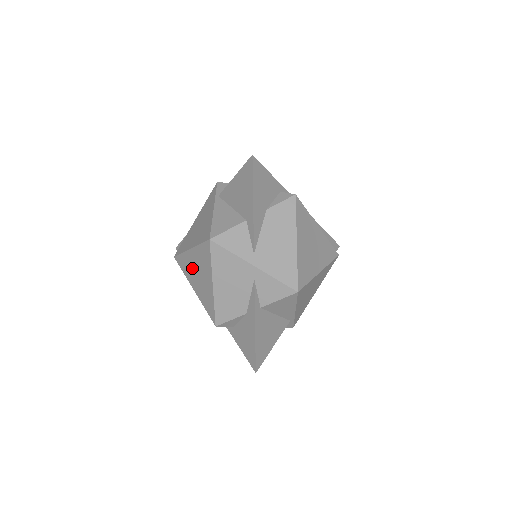
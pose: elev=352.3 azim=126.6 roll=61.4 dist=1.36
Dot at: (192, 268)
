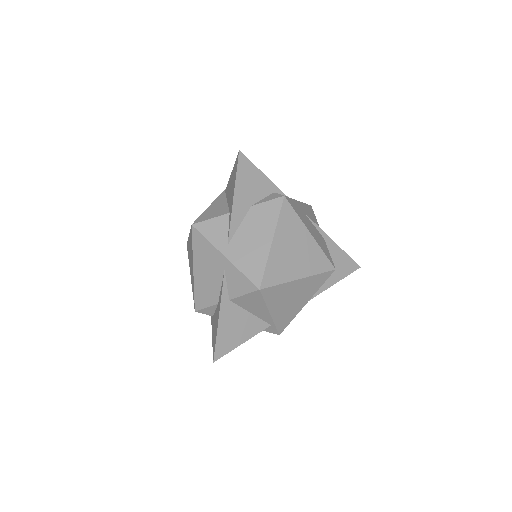
Dot at: (189, 254)
